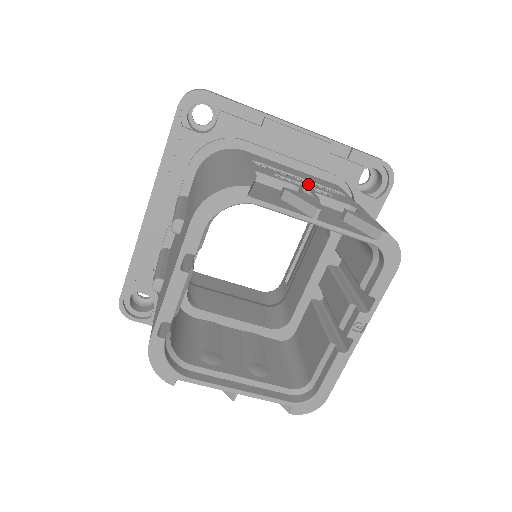
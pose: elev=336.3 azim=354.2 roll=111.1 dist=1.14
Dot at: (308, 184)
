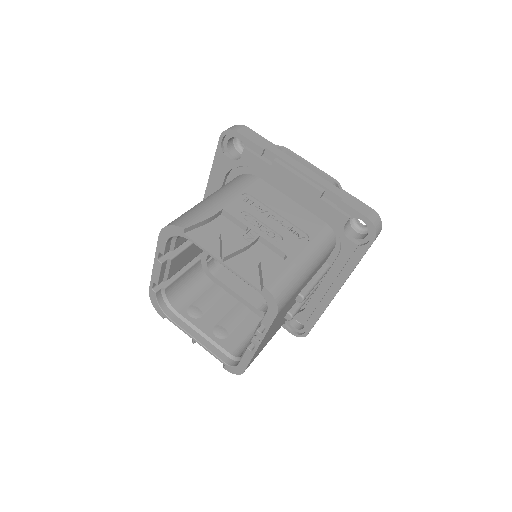
Dot at: (272, 225)
